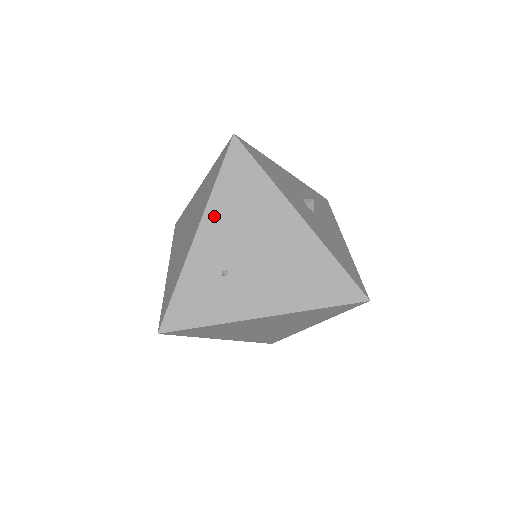
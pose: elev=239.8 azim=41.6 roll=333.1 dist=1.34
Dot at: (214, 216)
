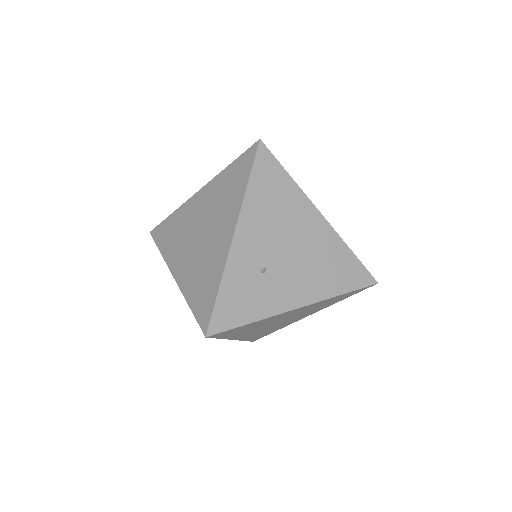
Dot at: (249, 217)
